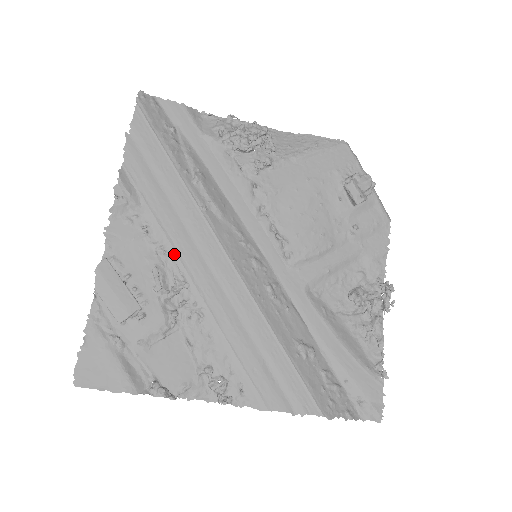
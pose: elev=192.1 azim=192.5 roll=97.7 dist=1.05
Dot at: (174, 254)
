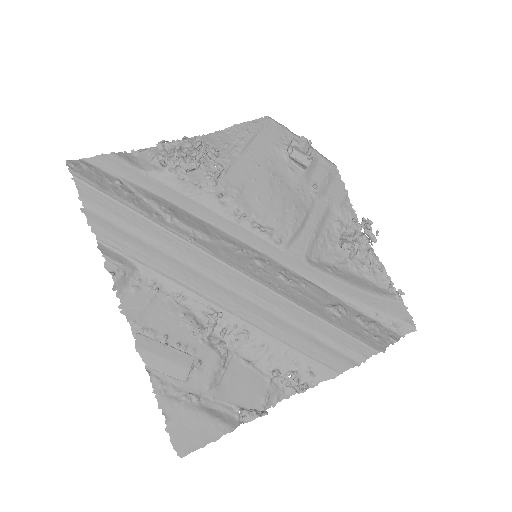
Dot at: (192, 294)
